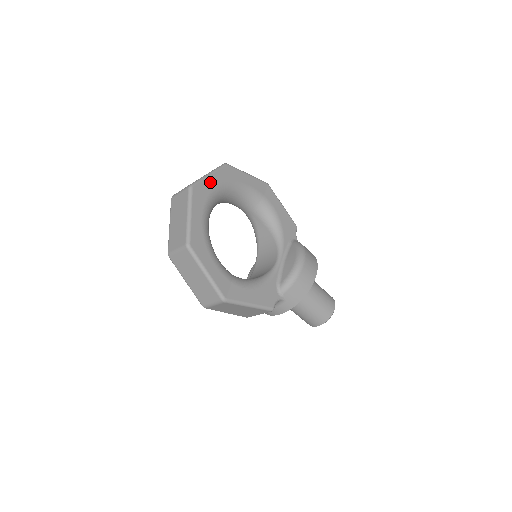
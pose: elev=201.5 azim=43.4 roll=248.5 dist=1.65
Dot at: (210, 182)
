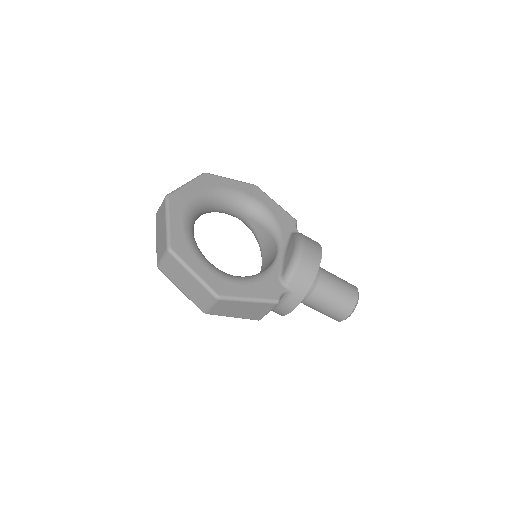
Dot at: (188, 190)
